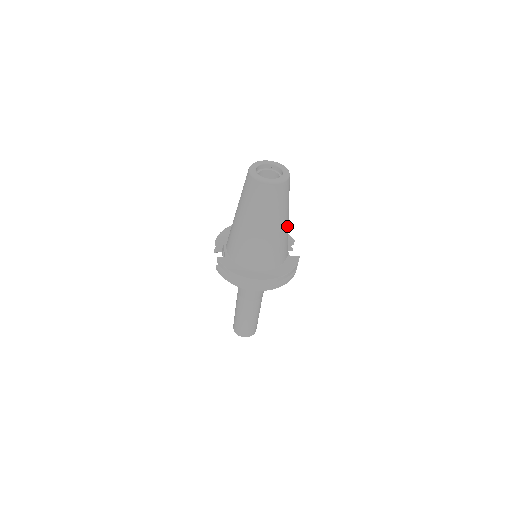
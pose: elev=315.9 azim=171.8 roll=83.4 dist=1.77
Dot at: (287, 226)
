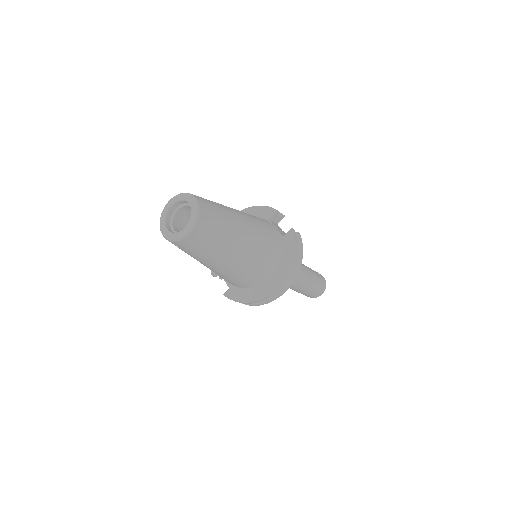
Dot at: (249, 229)
